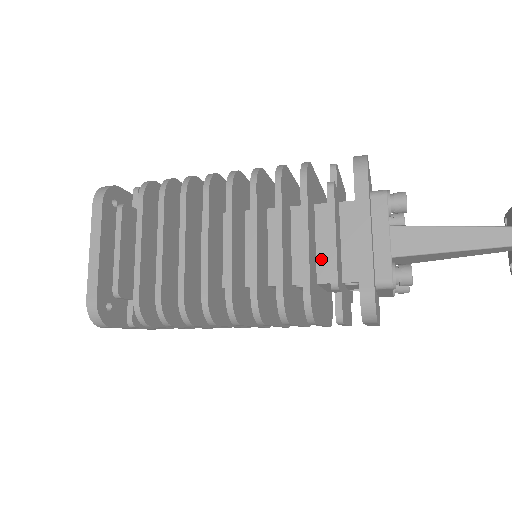
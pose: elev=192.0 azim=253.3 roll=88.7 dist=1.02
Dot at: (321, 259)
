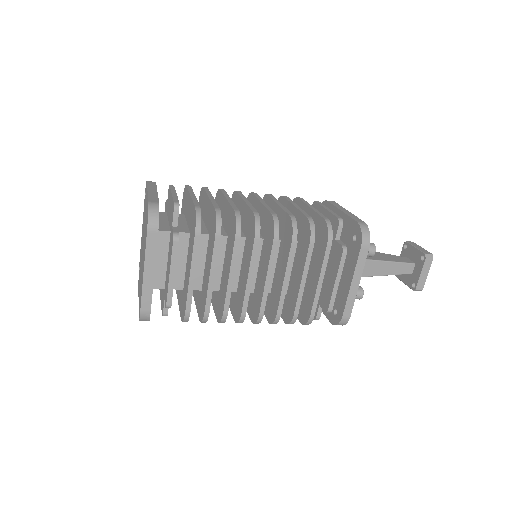
Dot at: occluded
